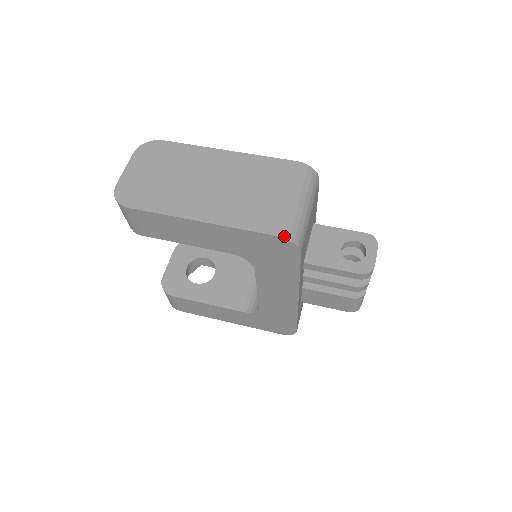
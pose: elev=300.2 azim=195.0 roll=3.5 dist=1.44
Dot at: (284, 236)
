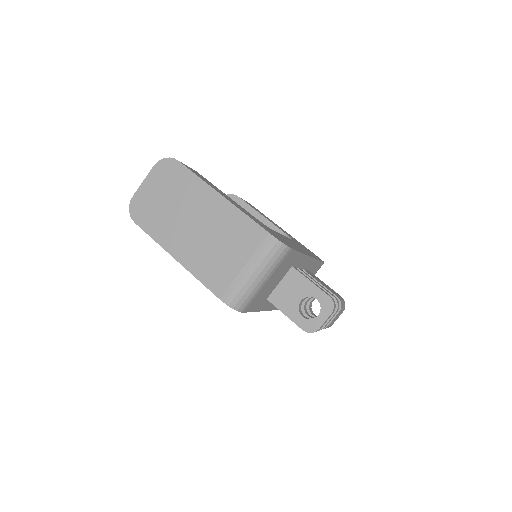
Dot at: (226, 302)
